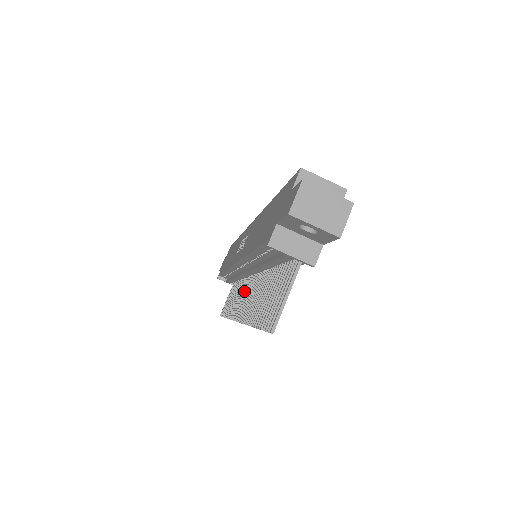
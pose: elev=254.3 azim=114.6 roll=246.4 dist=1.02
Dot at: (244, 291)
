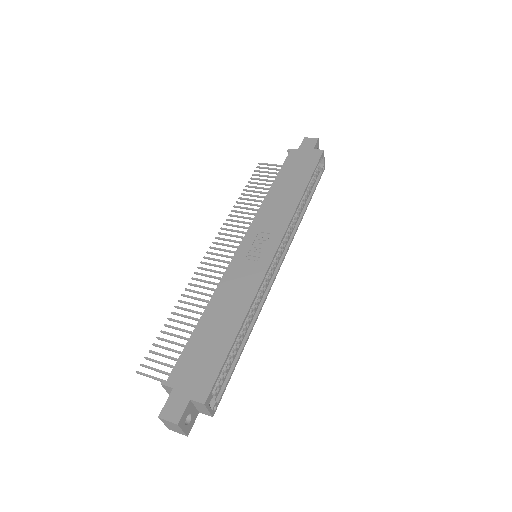
Dot at: (237, 241)
